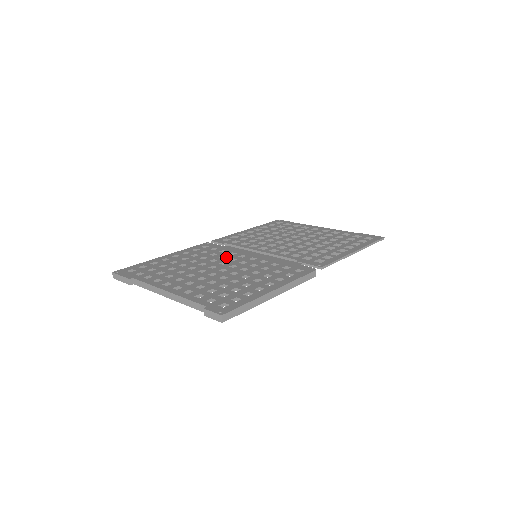
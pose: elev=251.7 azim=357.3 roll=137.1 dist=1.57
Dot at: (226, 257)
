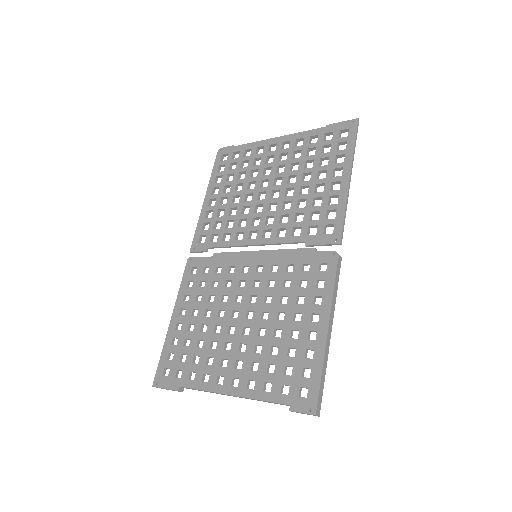
Dot at: (231, 283)
